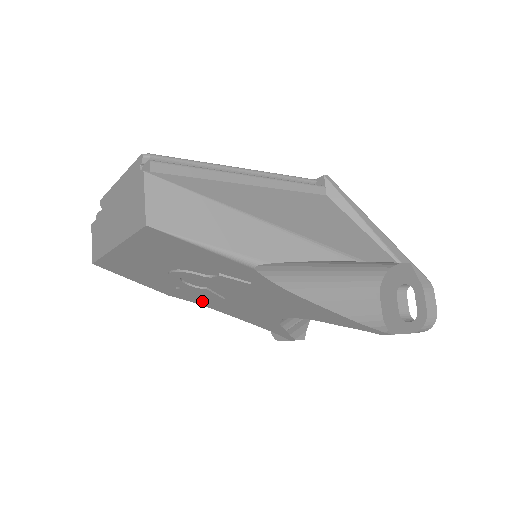
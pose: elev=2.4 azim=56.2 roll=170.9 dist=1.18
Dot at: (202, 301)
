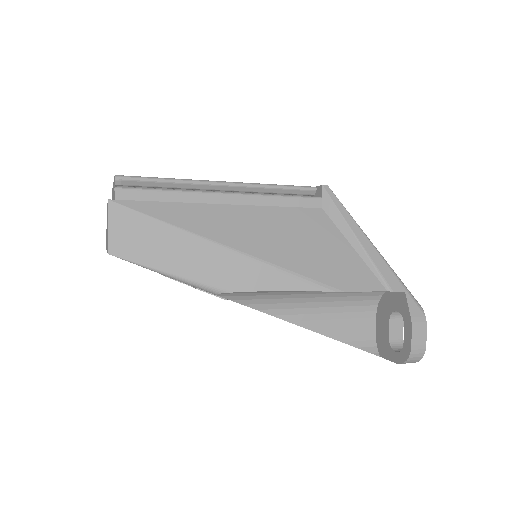
Dot at: occluded
